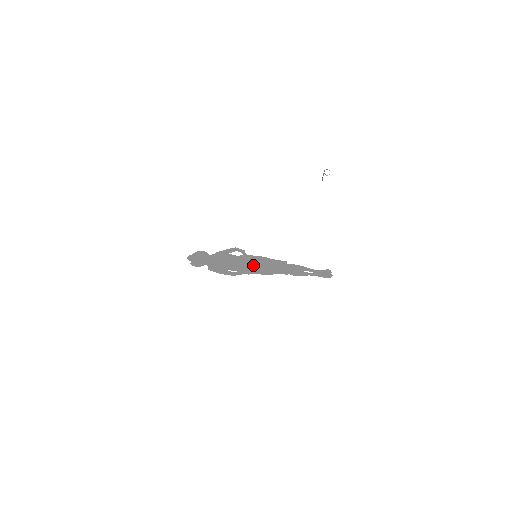
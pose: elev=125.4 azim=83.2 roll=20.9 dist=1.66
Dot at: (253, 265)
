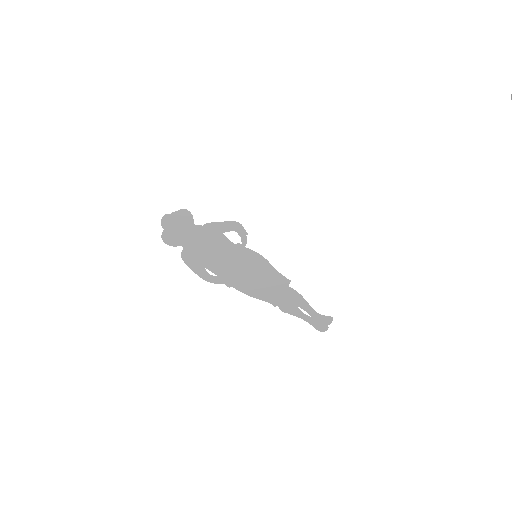
Dot at: (243, 272)
